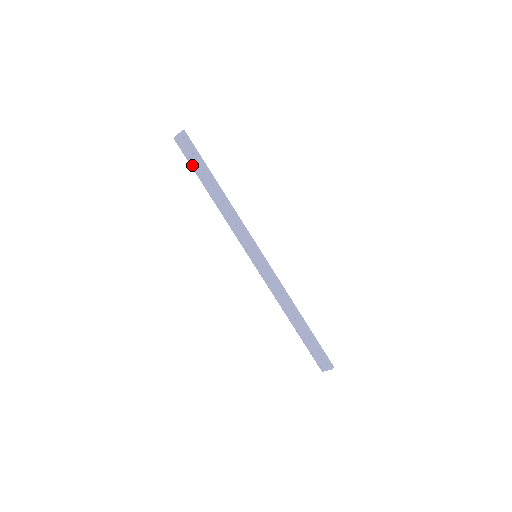
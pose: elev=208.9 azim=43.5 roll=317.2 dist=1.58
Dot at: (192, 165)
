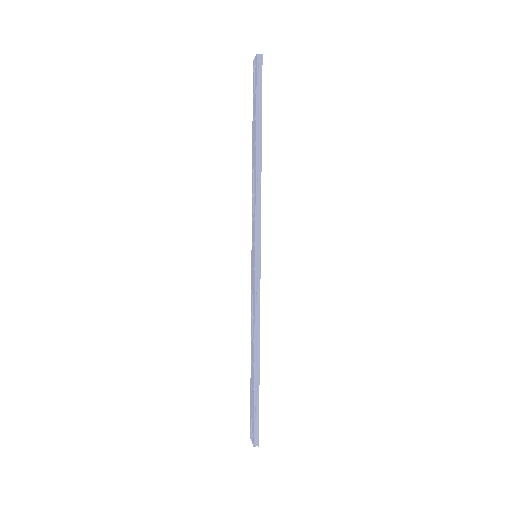
Dot at: (253, 105)
